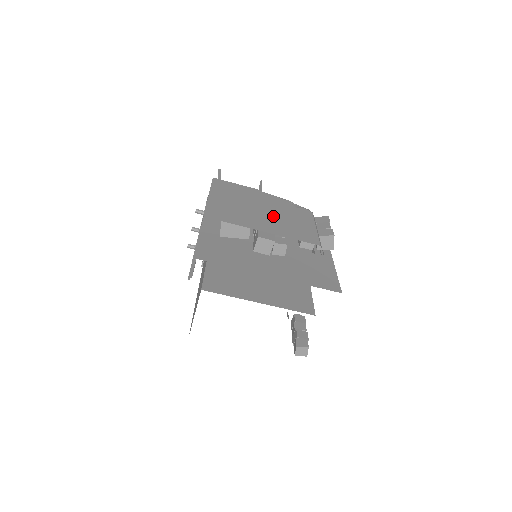
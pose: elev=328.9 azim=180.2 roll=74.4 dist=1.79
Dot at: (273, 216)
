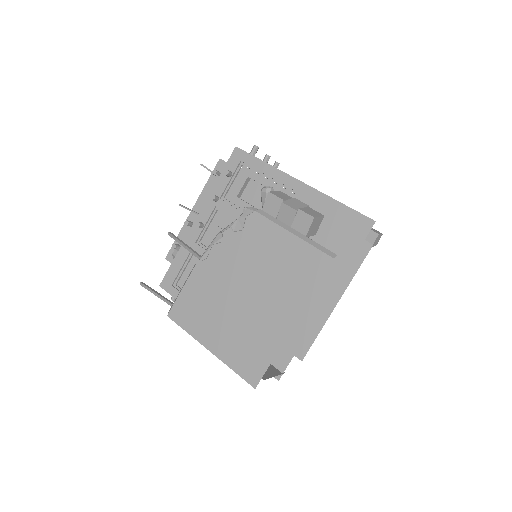
Dot at: (261, 285)
